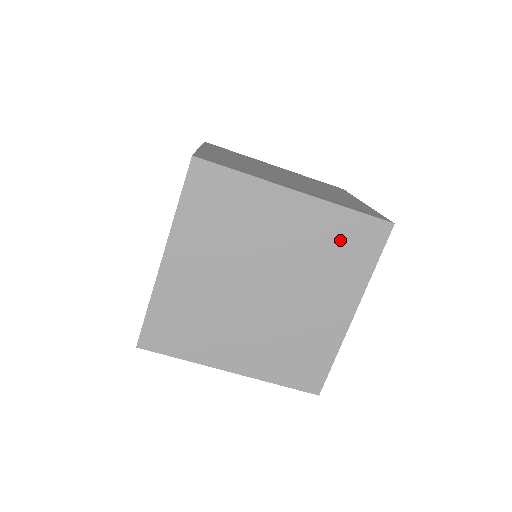
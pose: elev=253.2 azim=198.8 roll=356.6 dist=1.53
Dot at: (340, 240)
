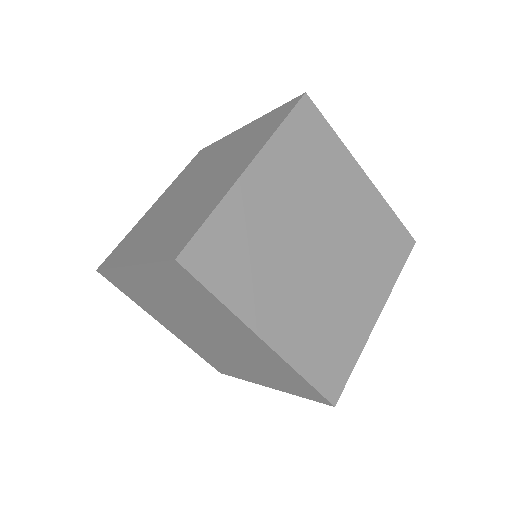
Dot at: (304, 150)
